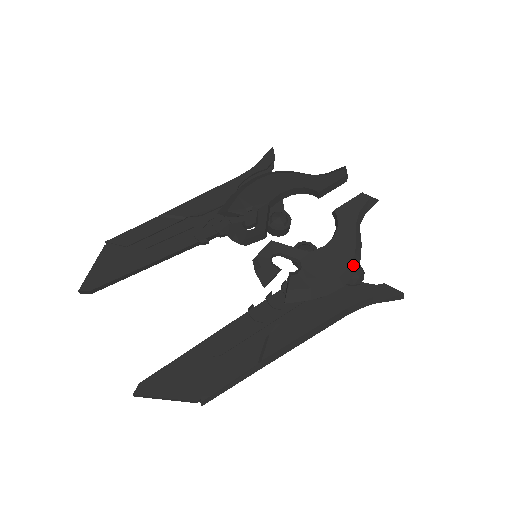
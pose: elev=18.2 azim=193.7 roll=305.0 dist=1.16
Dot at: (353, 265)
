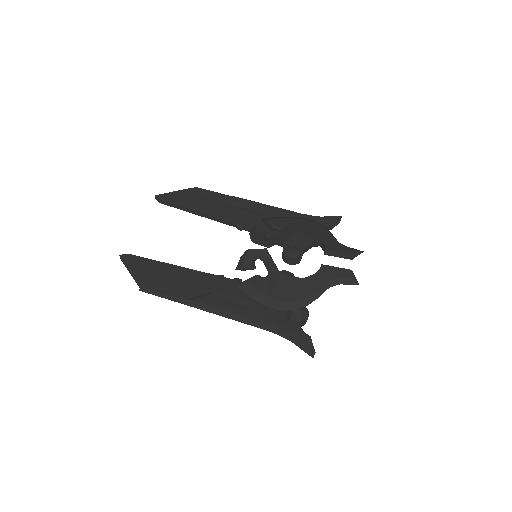
Dot at: (298, 303)
